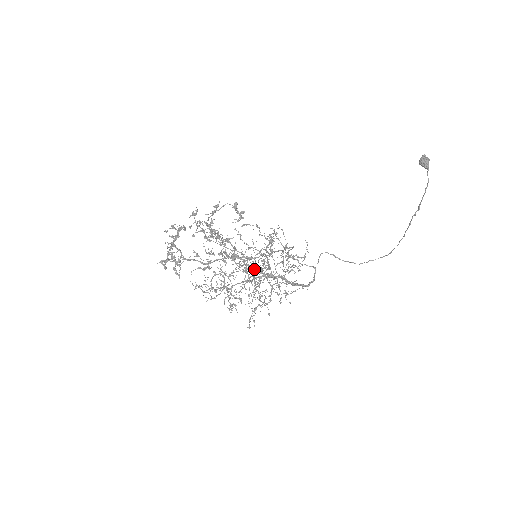
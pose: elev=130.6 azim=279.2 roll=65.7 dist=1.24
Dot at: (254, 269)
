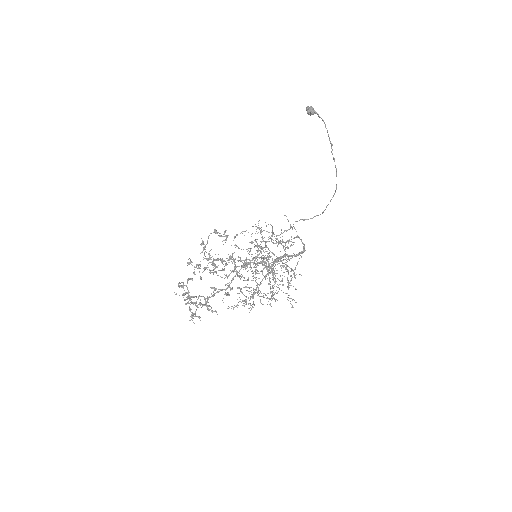
Dot at: occluded
